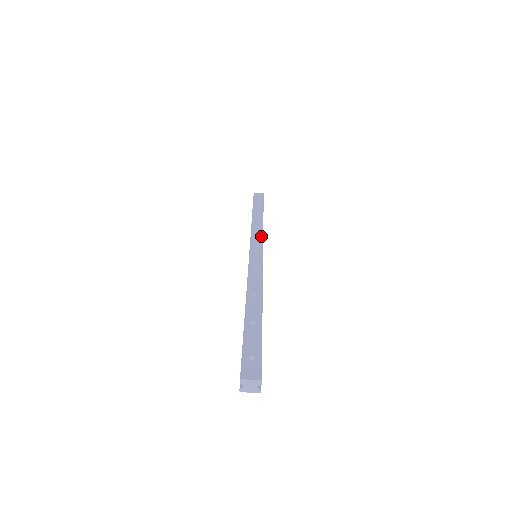
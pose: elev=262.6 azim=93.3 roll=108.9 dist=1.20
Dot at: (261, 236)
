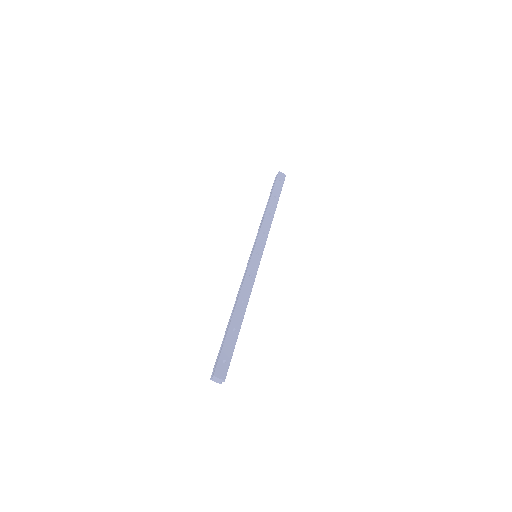
Dot at: (266, 236)
